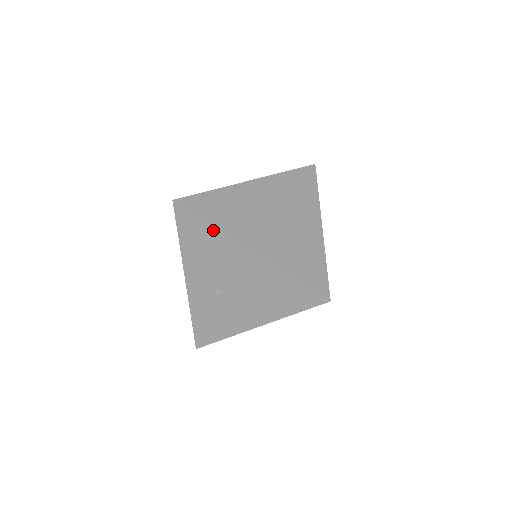
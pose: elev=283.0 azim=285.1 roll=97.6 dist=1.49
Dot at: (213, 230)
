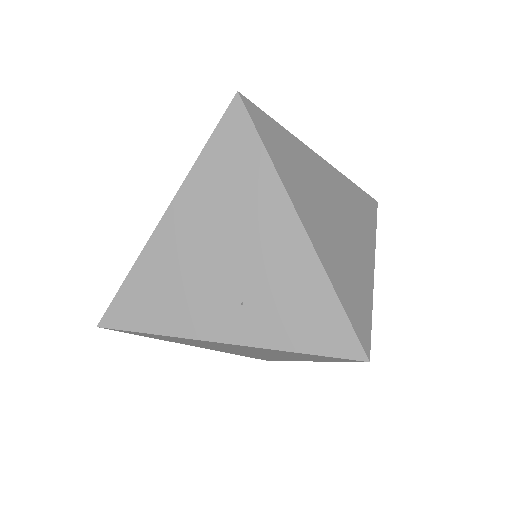
Dot at: occluded
